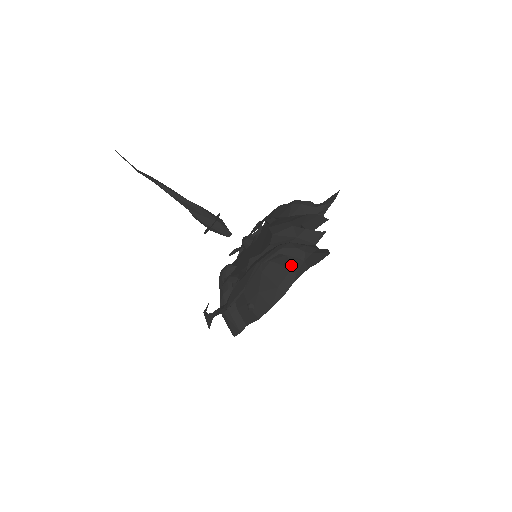
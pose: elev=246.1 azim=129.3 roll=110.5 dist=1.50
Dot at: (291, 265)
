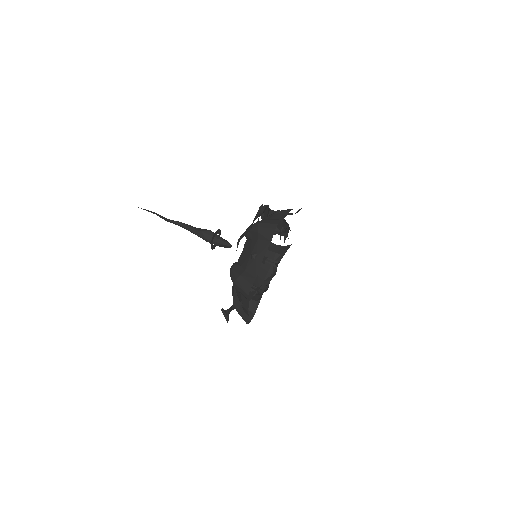
Dot at: (288, 214)
